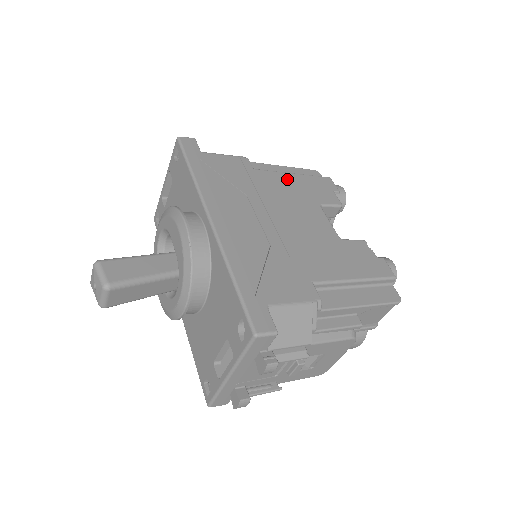
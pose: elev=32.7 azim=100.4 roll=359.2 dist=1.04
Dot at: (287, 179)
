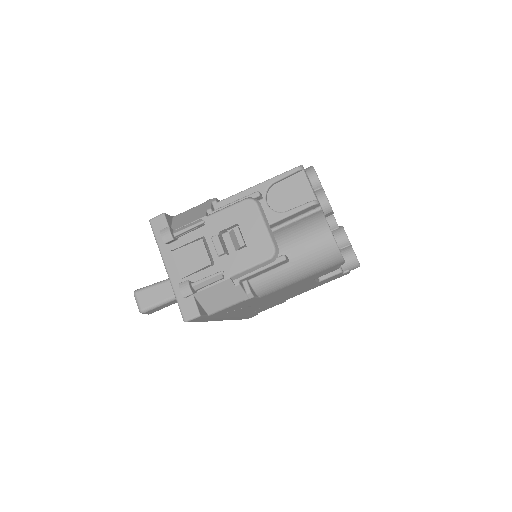
Dot at: occluded
